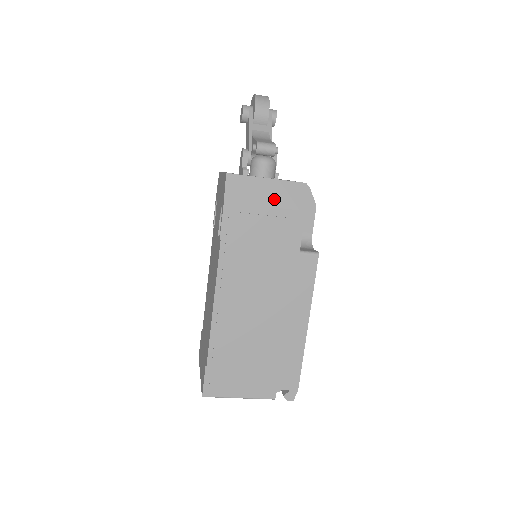
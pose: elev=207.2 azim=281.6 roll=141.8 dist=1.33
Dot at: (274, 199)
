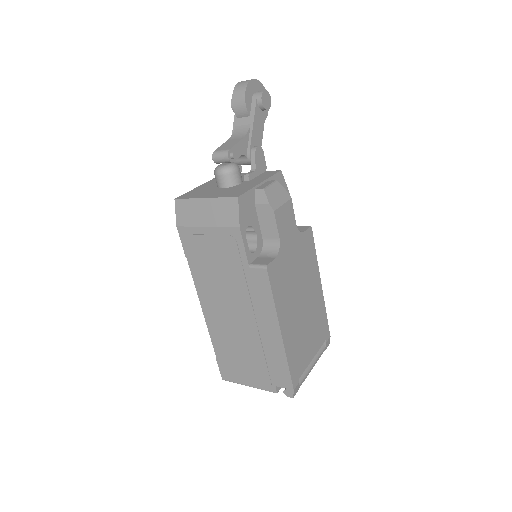
Dot at: (212, 218)
